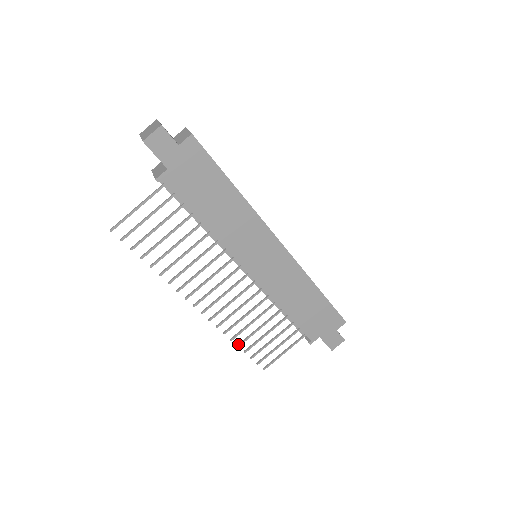
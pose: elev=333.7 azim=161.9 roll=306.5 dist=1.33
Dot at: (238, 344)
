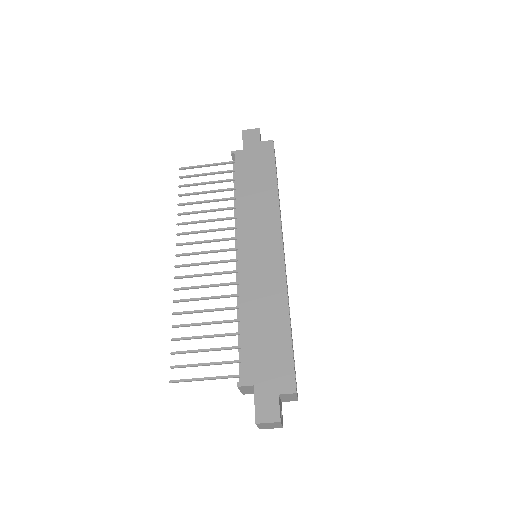
Dot at: (175, 325)
